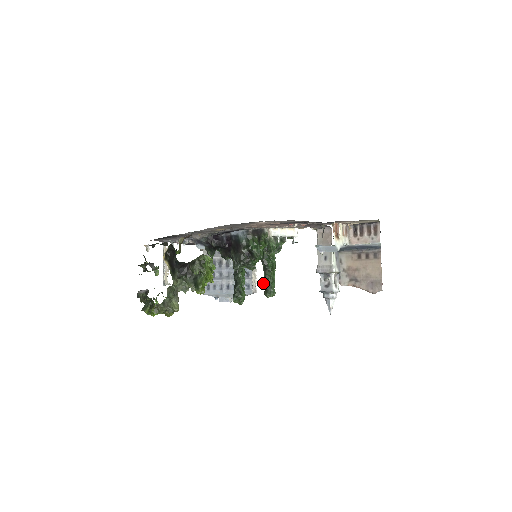
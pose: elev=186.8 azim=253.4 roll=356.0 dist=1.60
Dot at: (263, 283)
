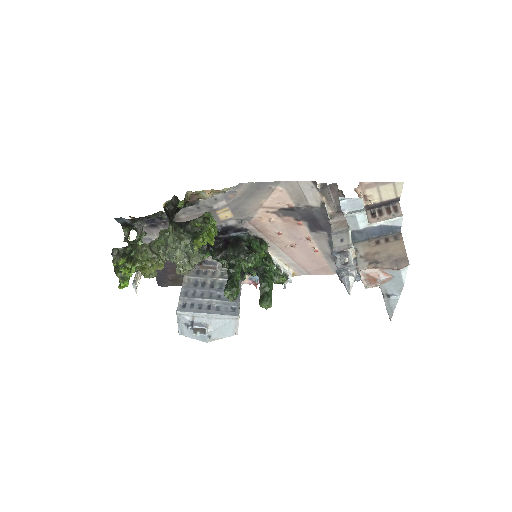
Dot at: (259, 289)
